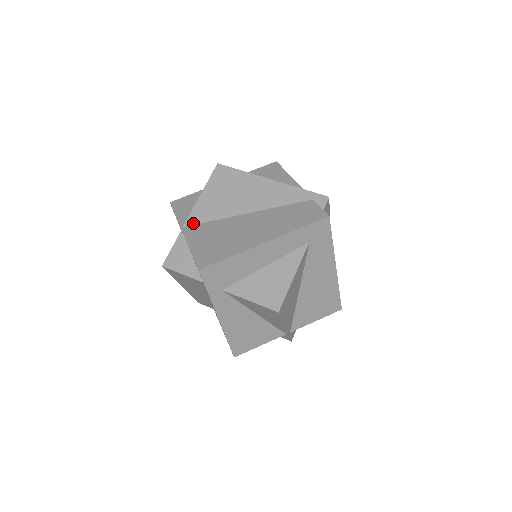
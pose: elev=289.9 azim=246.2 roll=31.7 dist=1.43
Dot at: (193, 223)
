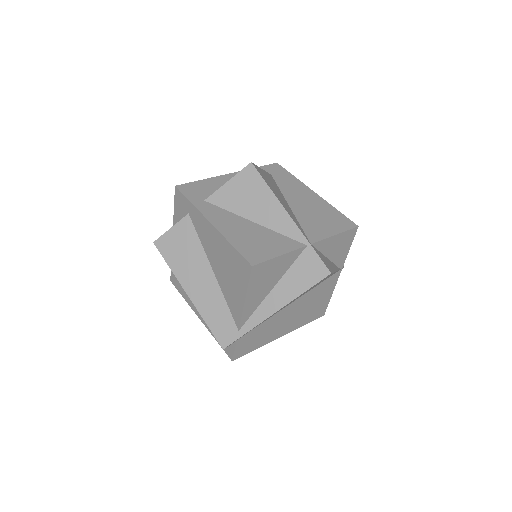
Dot at: occluded
